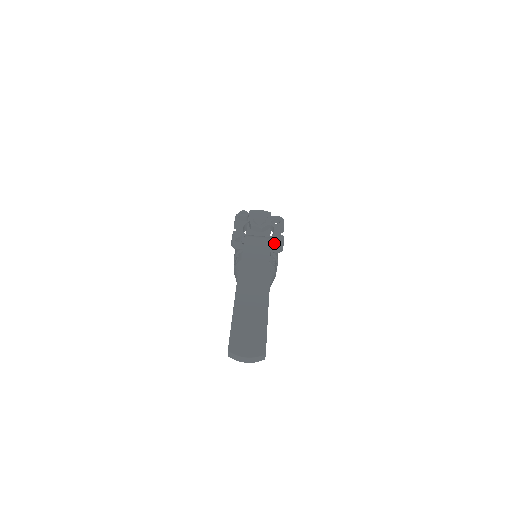
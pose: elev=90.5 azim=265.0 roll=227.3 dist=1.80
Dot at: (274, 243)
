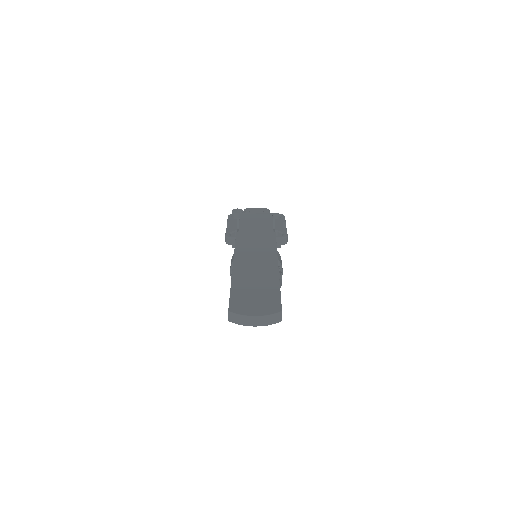
Dot at: occluded
